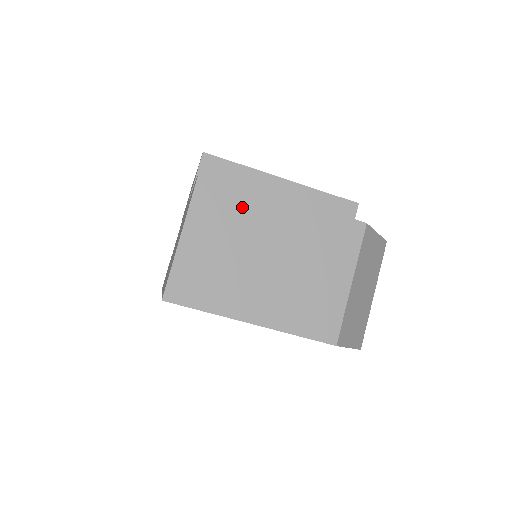
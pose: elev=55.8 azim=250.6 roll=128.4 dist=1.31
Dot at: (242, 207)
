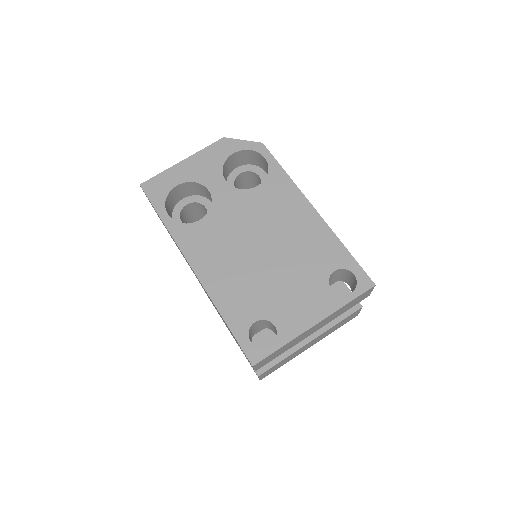
Dot at: occluded
